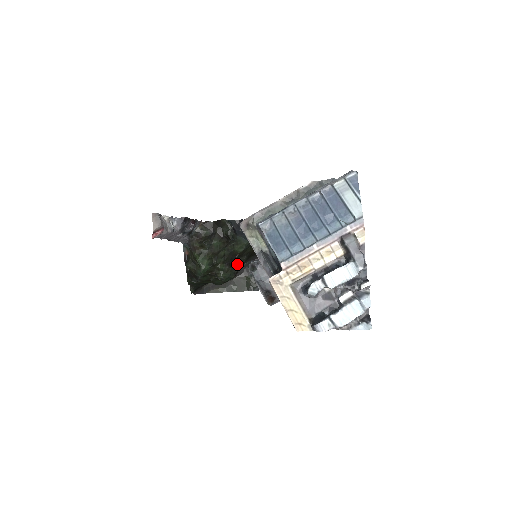
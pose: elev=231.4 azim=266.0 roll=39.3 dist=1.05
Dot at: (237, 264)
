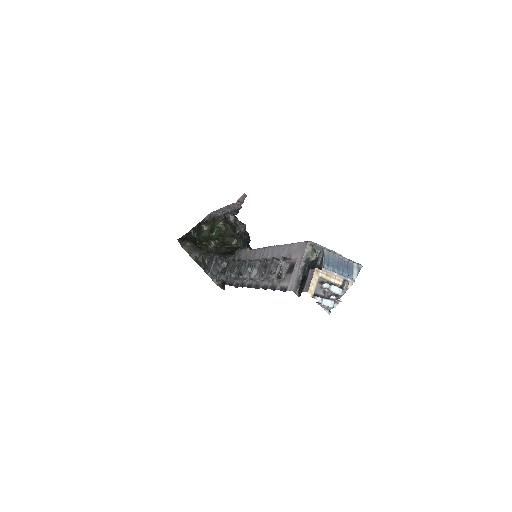
Dot at: (222, 249)
